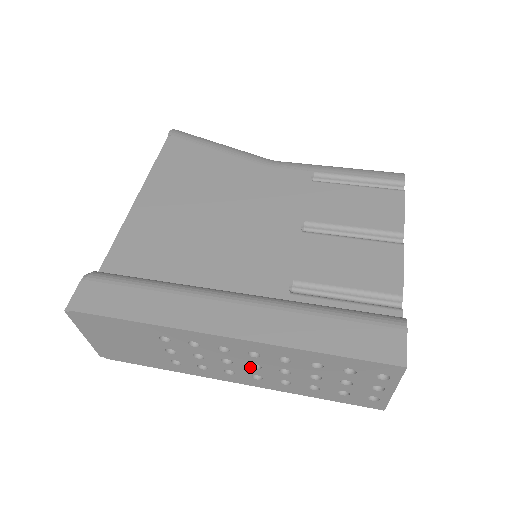
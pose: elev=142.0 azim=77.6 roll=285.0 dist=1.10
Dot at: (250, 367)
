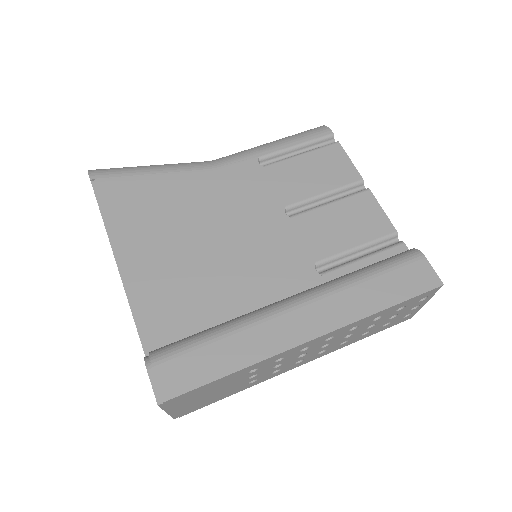
Dot at: (320, 349)
